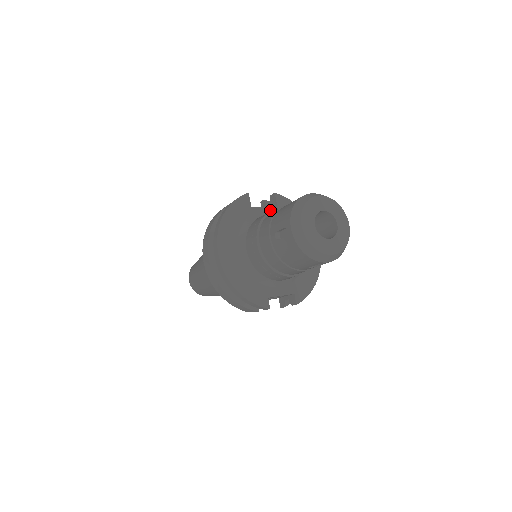
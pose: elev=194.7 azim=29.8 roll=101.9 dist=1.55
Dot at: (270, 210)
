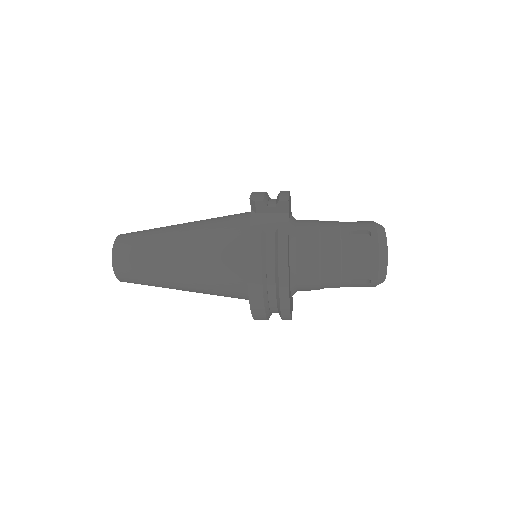
Dot at: (289, 223)
